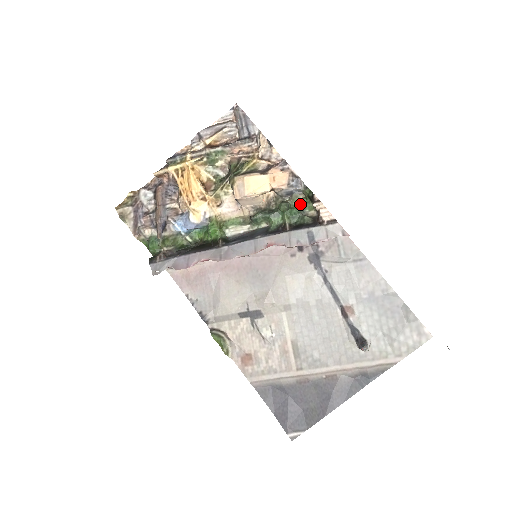
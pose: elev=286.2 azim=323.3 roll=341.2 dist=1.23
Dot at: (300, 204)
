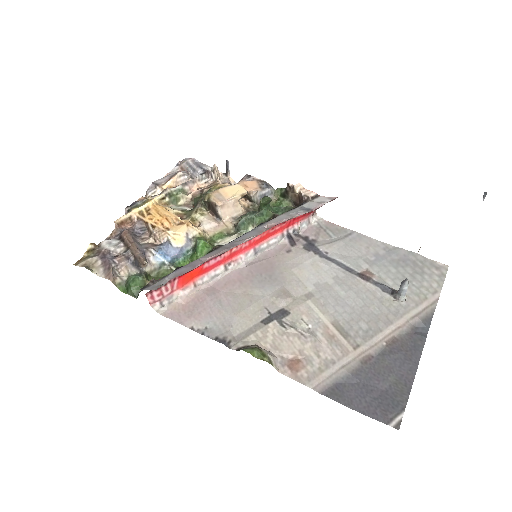
Dot at: (276, 205)
